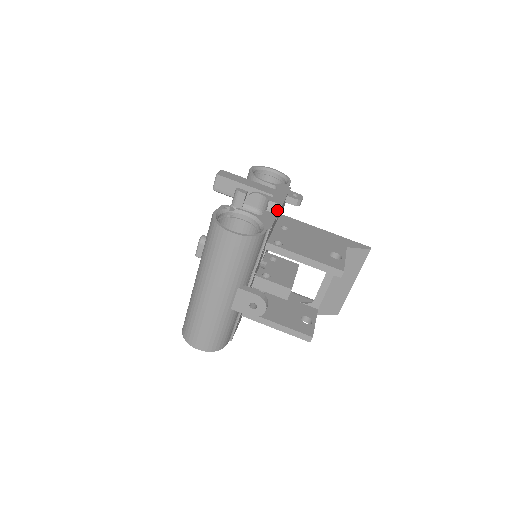
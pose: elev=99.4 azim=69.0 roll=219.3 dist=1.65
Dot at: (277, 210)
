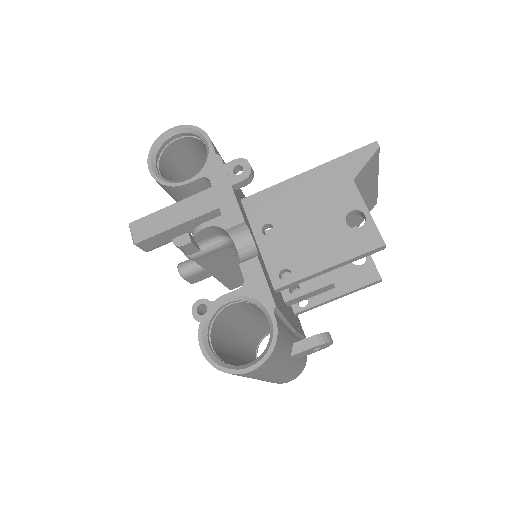
Dot at: (244, 230)
